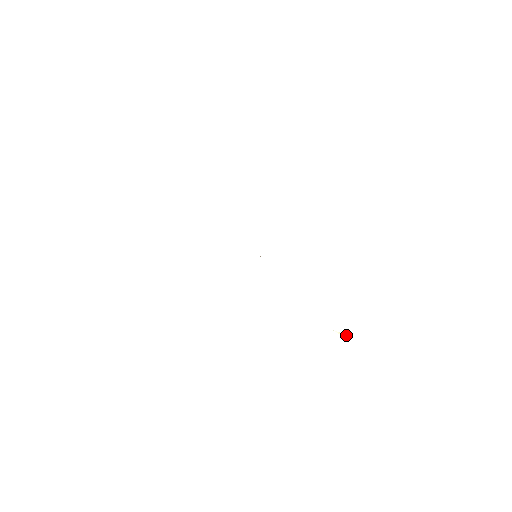
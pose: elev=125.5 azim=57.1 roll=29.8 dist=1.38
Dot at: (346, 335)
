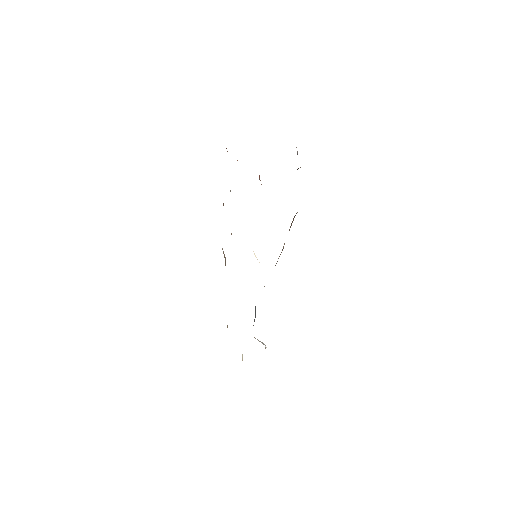
Dot at: occluded
